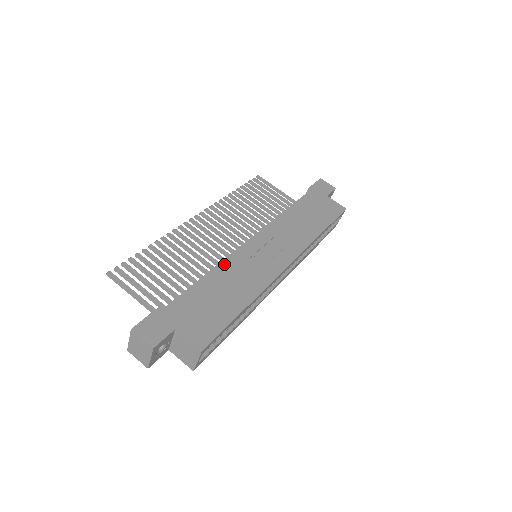
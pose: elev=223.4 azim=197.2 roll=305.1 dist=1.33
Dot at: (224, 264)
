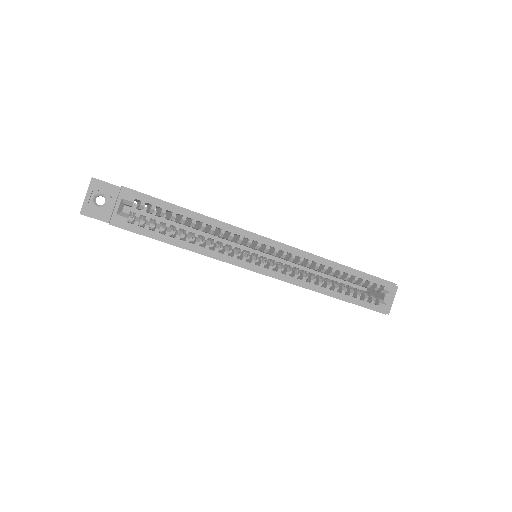
Dot at: occluded
